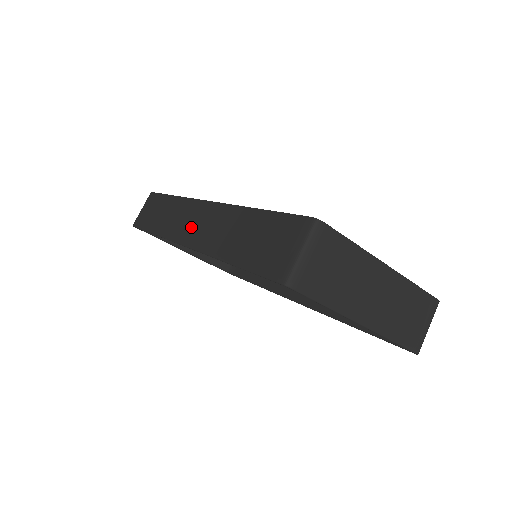
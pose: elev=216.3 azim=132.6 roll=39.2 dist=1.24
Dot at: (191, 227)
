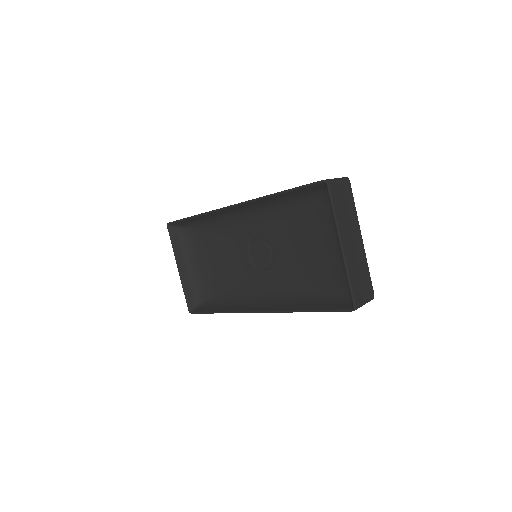
Dot at: occluded
